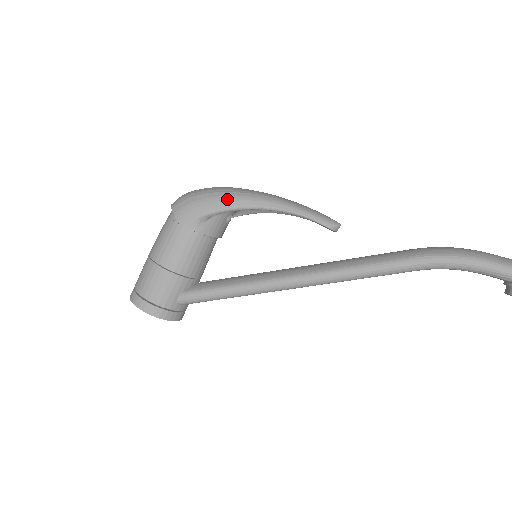
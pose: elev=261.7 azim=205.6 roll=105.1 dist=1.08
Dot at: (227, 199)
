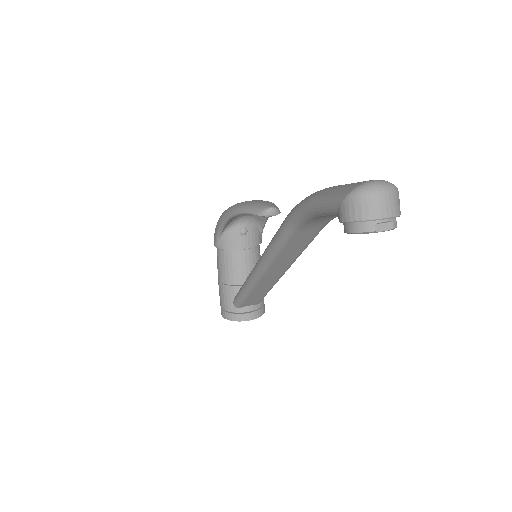
Dot at: (220, 219)
